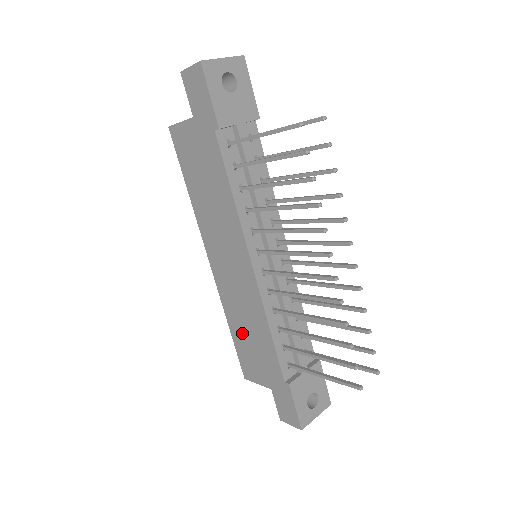
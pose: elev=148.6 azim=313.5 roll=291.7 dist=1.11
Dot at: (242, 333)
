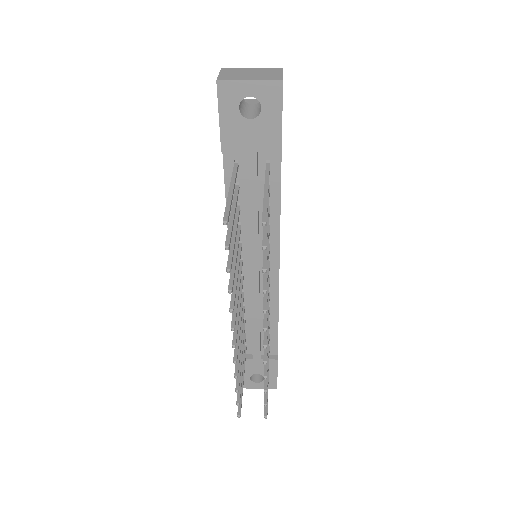
Dot at: occluded
